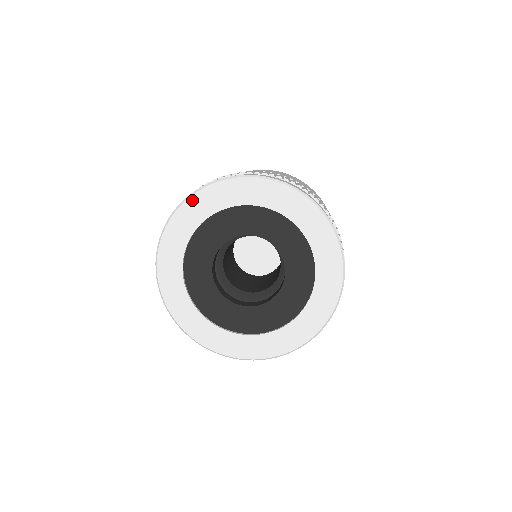
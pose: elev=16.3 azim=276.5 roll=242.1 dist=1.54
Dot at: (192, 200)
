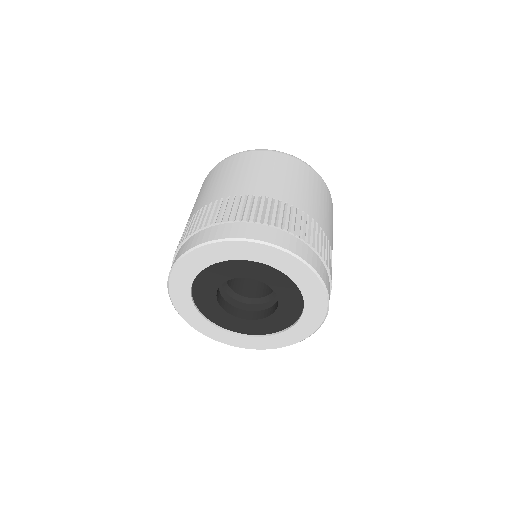
Dot at: (197, 251)
